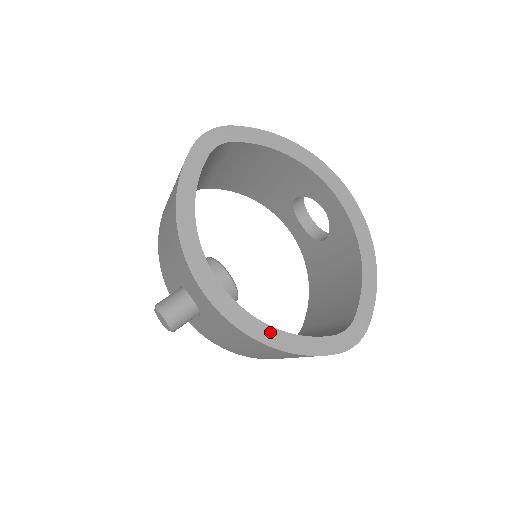
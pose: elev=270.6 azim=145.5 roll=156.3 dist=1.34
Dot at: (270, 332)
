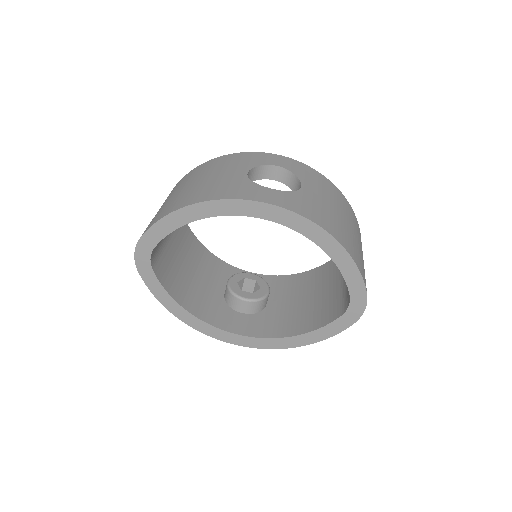
Dot at: (294, 340)
